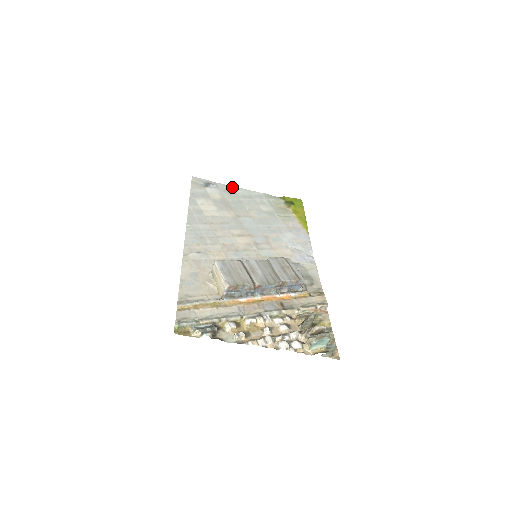
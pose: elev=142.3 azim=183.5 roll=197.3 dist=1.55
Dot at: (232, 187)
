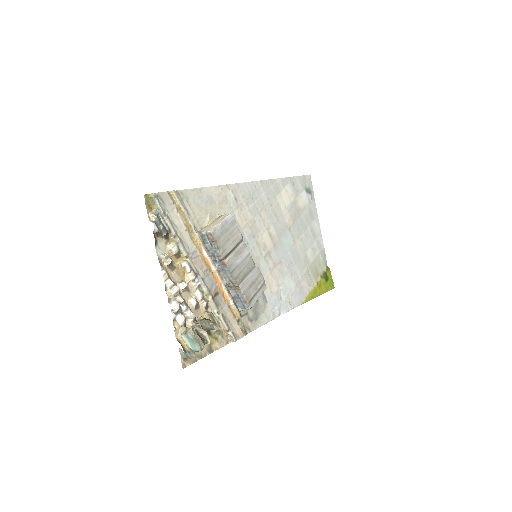
Dot at: (317, 216)
